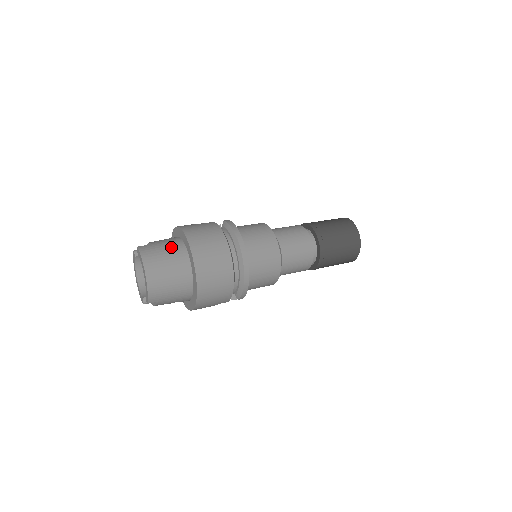
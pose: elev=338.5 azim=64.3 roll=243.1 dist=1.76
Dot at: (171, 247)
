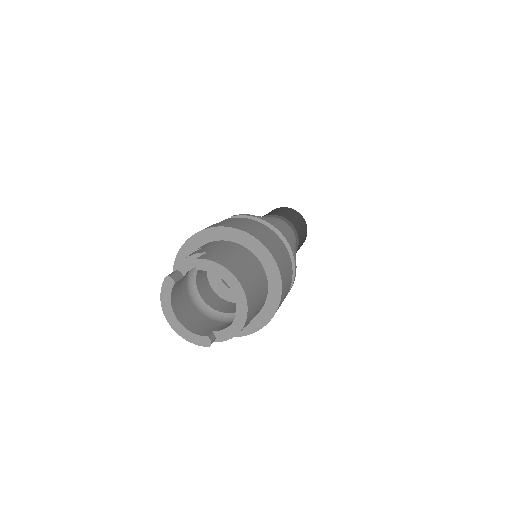
Dot at: (231, 248)
